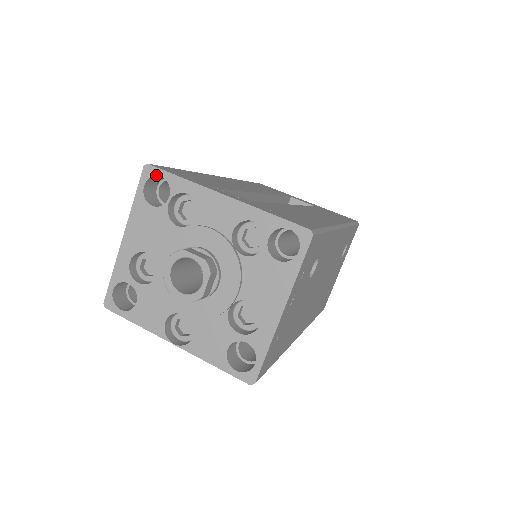
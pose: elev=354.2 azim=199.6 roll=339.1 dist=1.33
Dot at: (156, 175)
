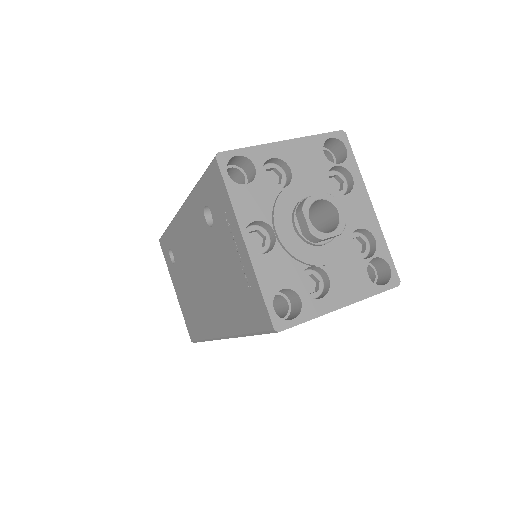
Dot at: (344, 144)
